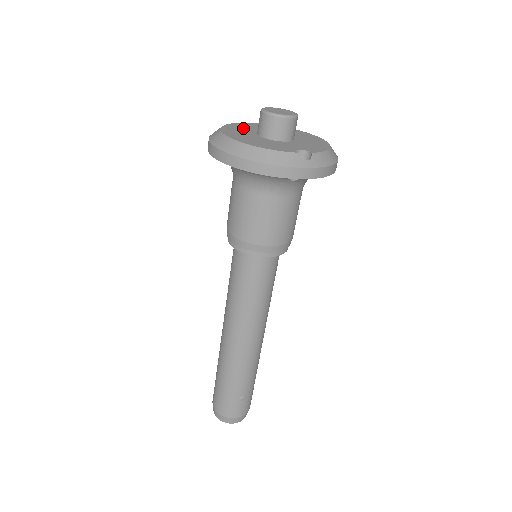
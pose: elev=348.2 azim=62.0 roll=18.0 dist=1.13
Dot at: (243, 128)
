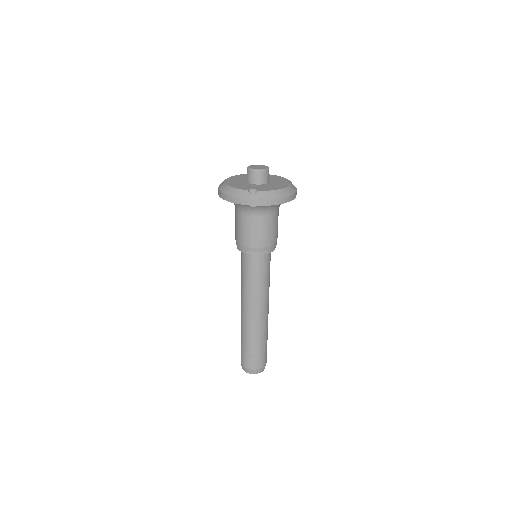
Dot at: occluded
